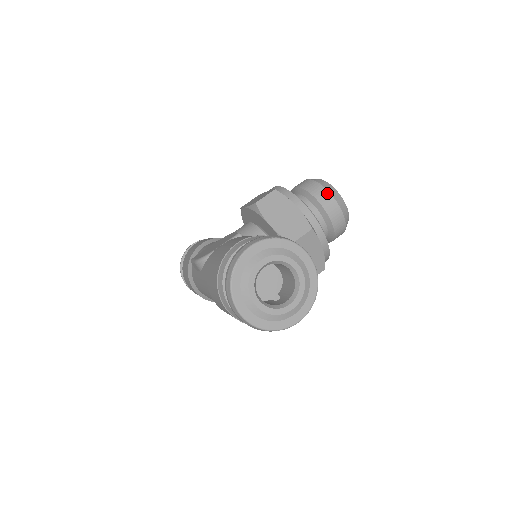
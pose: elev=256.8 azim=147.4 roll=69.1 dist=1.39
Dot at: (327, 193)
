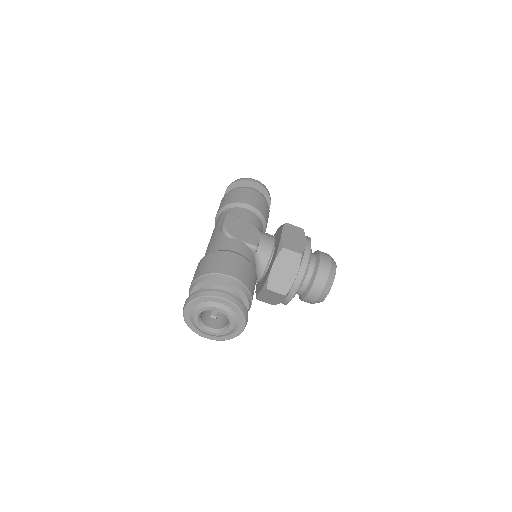
Dot at: (323, 286)
